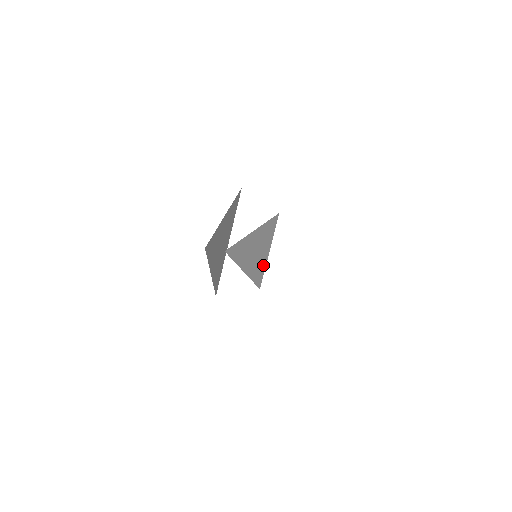
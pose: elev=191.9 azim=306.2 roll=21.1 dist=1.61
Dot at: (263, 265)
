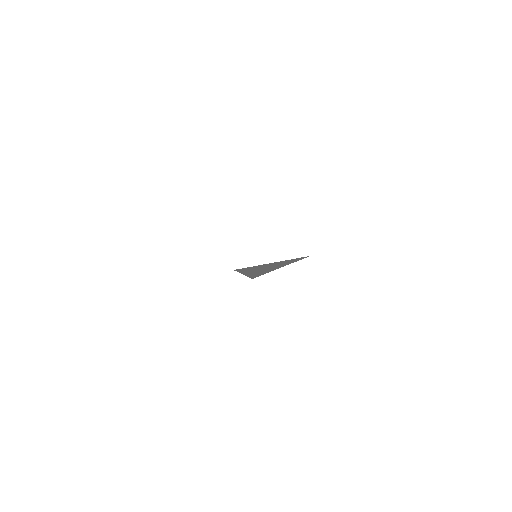
Dot at: occluded
